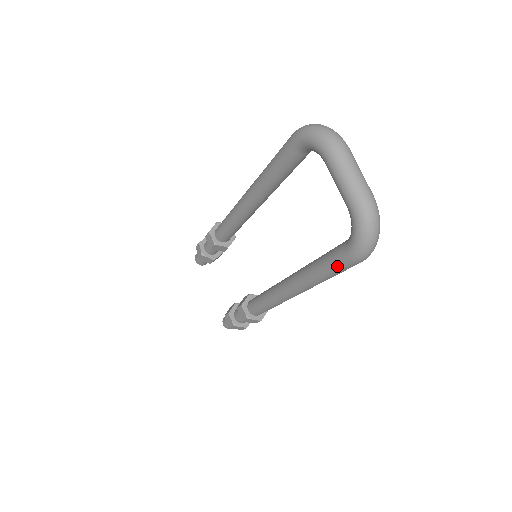
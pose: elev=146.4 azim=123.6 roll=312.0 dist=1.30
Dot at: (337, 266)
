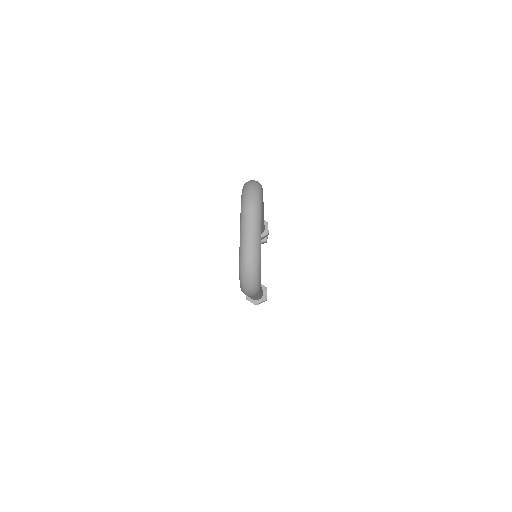
Dot at: occluded
